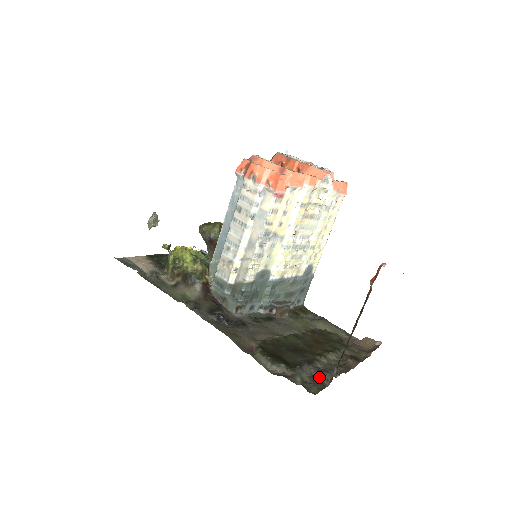
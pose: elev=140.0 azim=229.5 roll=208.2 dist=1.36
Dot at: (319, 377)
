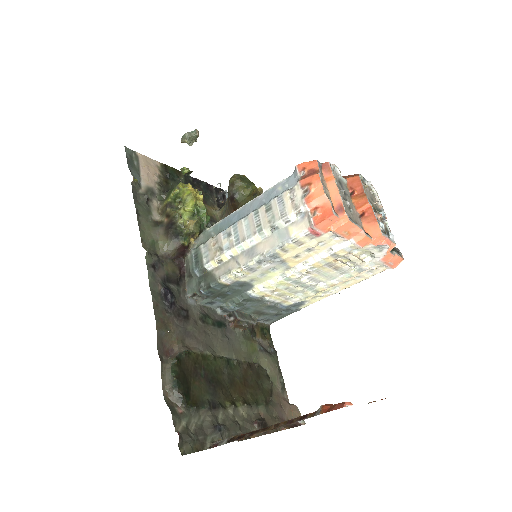
Dot at: (207, 432)
